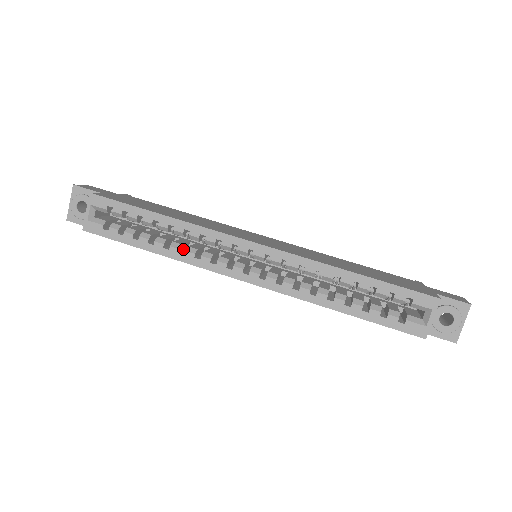
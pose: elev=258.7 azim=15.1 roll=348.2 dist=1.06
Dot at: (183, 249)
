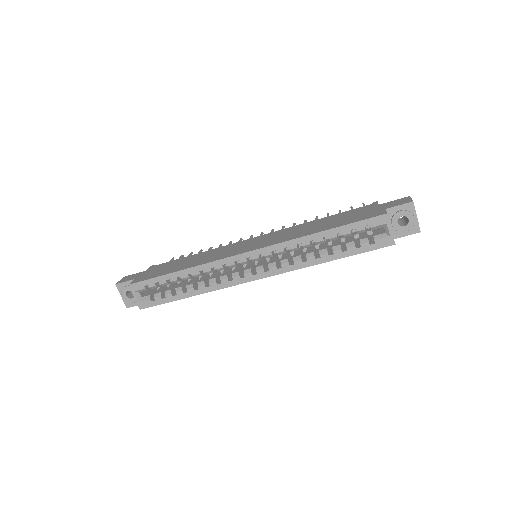
Dot at: (207, 282)
